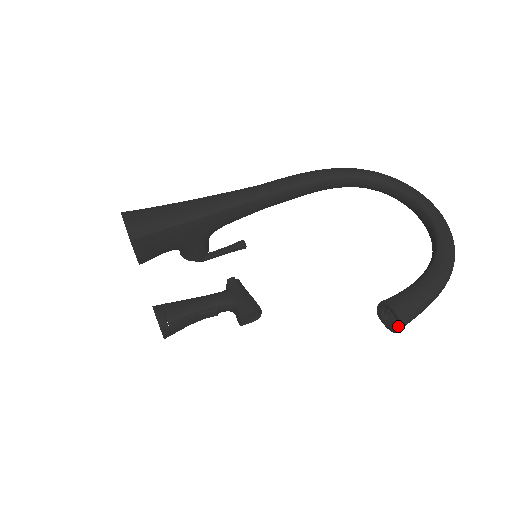
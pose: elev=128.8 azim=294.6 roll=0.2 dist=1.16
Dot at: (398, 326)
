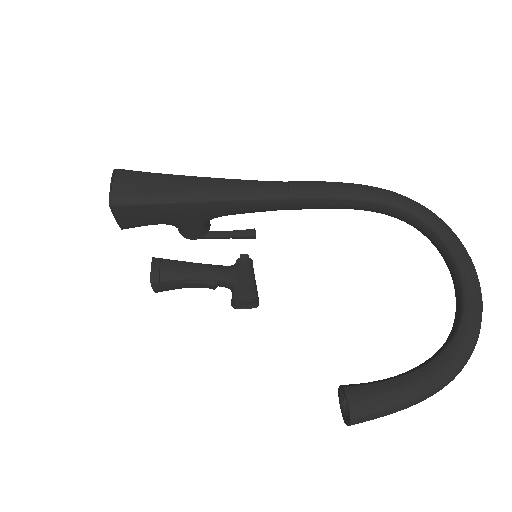
Dot at: (348, 422)
